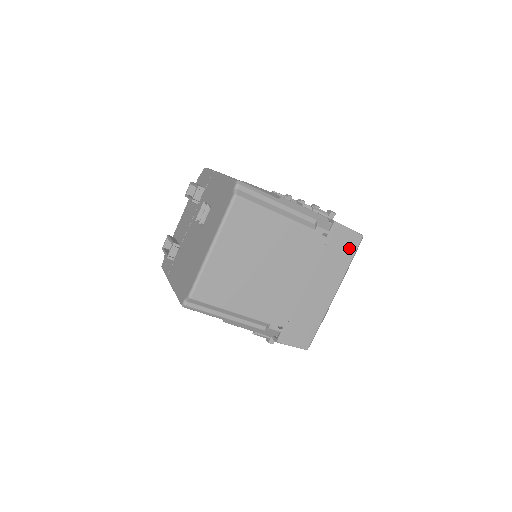
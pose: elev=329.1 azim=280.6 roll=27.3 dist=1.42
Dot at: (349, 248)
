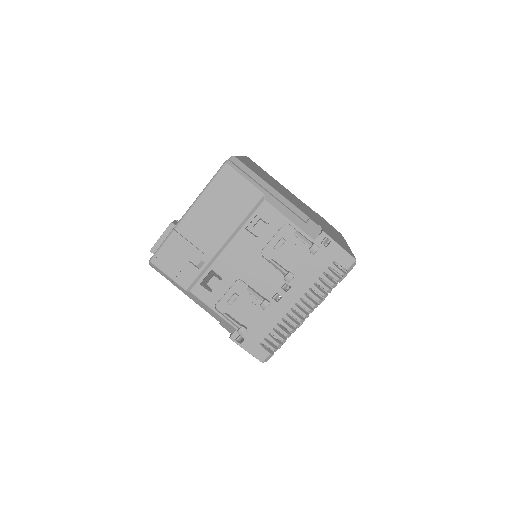
Dot at: occluded
